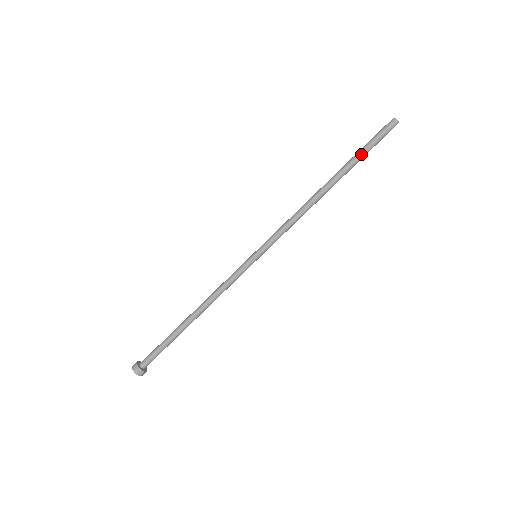
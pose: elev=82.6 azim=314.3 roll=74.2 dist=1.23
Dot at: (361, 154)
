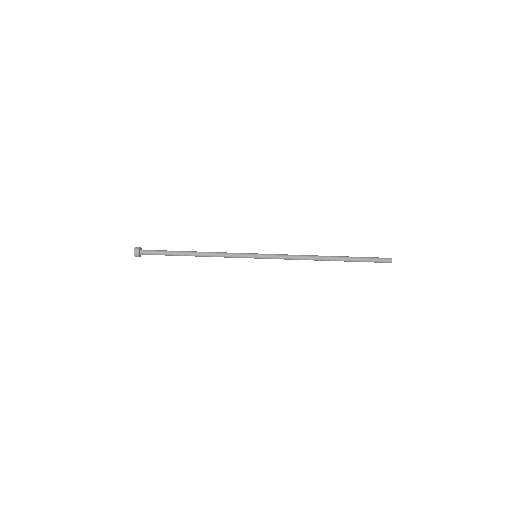
Dot at: (358, 259)
